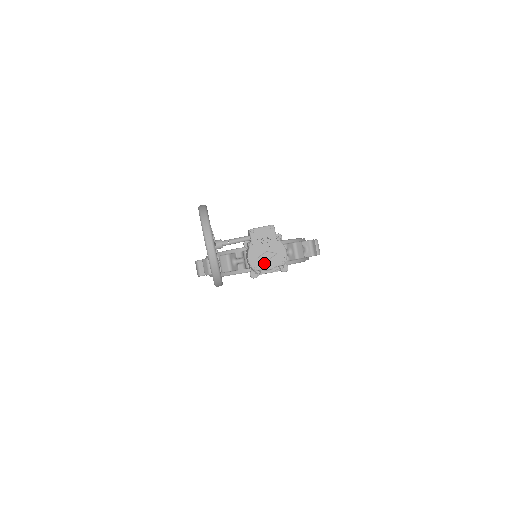
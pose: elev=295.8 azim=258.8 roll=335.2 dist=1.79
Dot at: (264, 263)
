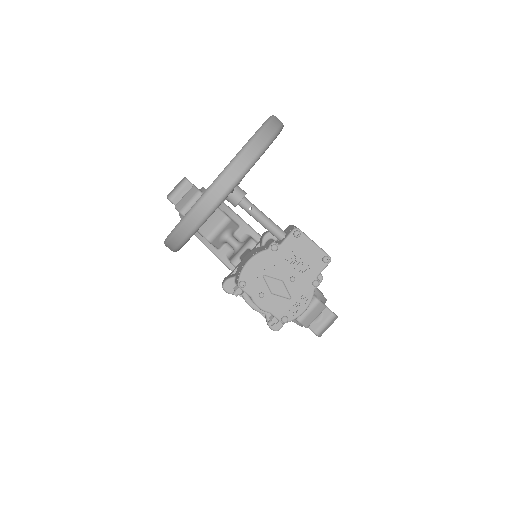
Dot at: (261, 291)
